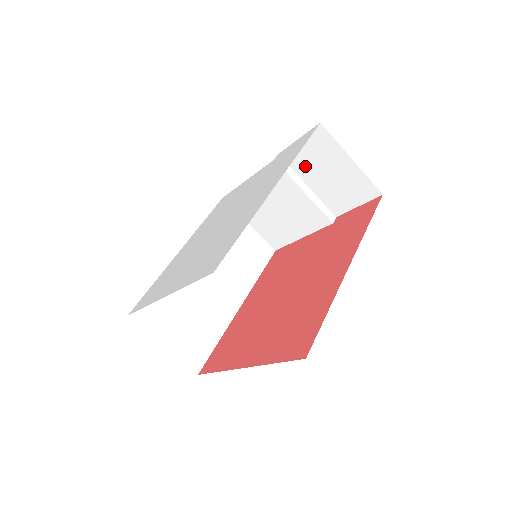
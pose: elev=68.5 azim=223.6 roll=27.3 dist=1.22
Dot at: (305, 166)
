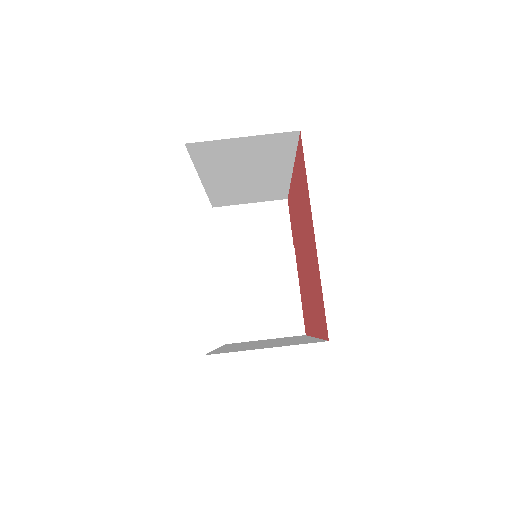
Dot at: (238, 243)
